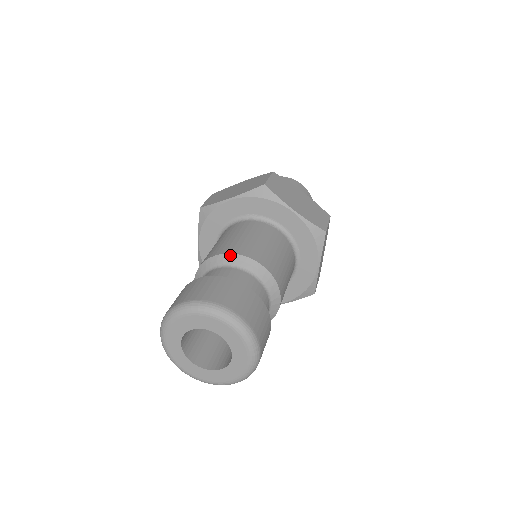
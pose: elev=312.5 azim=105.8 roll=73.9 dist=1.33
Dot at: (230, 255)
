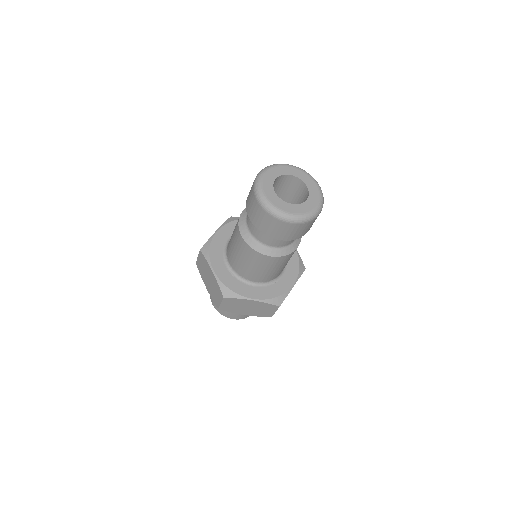
Dot at: occluded
